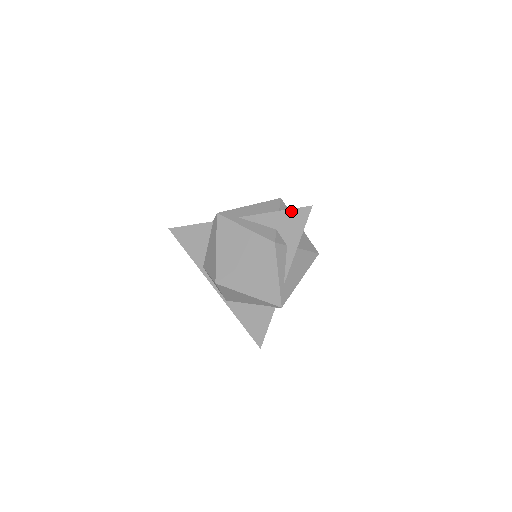
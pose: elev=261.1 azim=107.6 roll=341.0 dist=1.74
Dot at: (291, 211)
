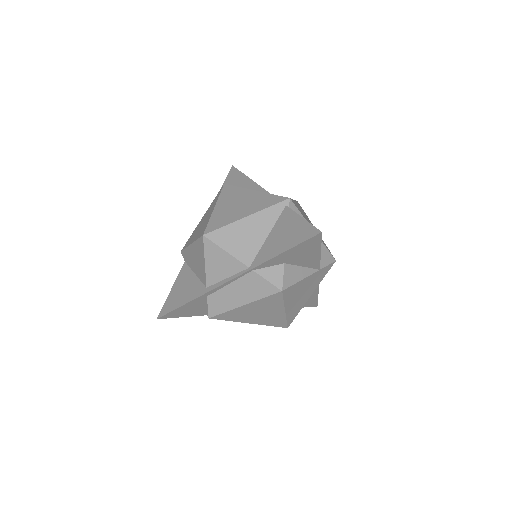
Dot at: (225, 183)
